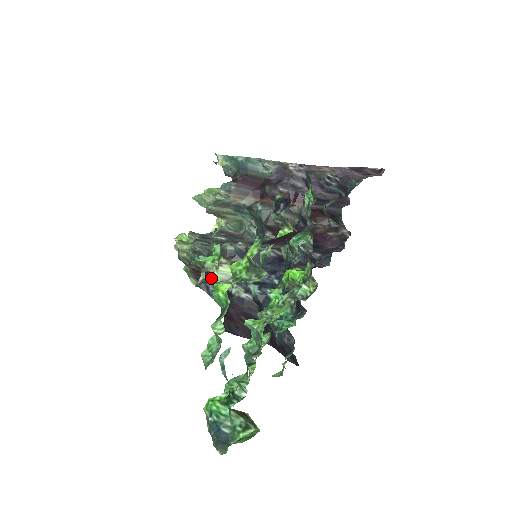
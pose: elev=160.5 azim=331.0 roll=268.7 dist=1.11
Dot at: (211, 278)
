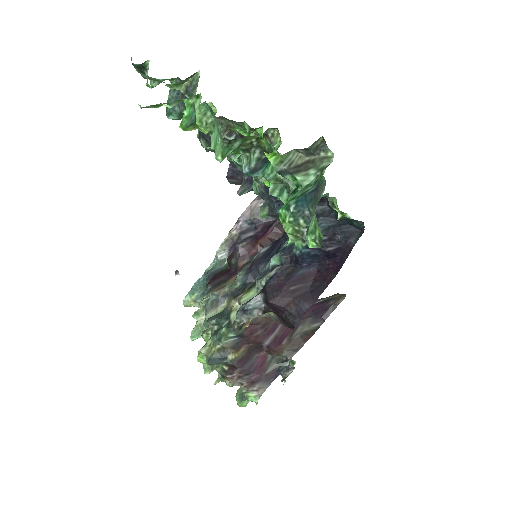
Dot at: occluded
